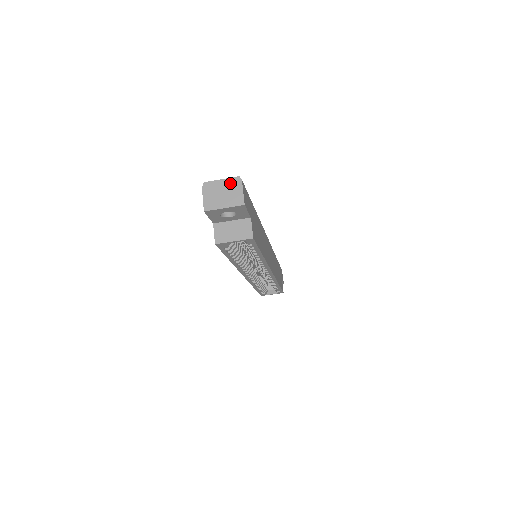
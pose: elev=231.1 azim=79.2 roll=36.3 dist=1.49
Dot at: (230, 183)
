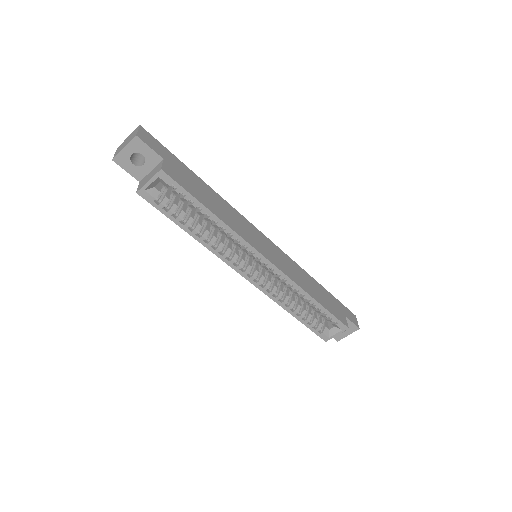
Dot at: (133, 133)
